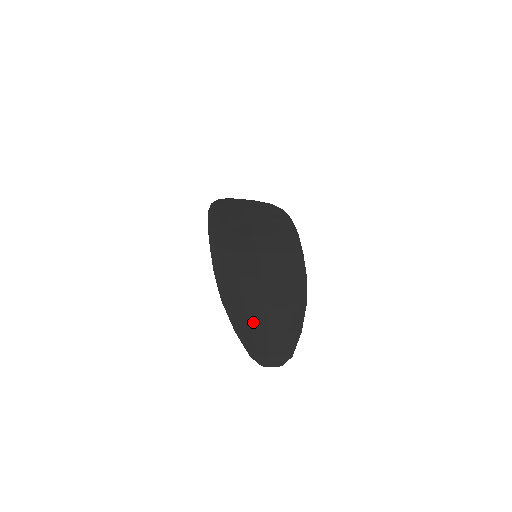
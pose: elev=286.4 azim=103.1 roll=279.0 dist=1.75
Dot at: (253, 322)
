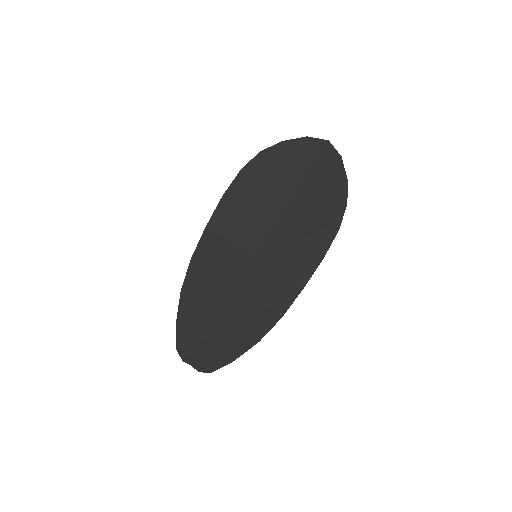
Dot at: (198, 325)
